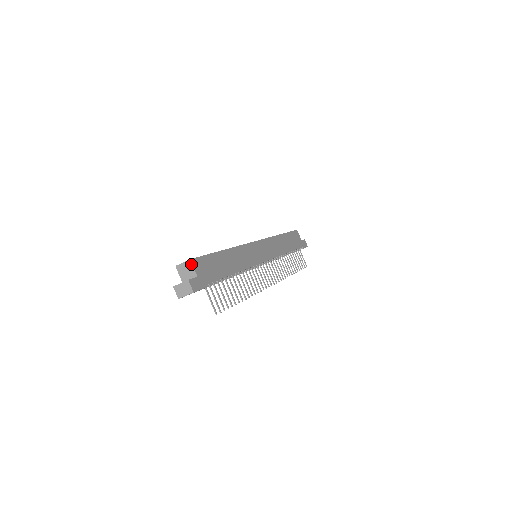
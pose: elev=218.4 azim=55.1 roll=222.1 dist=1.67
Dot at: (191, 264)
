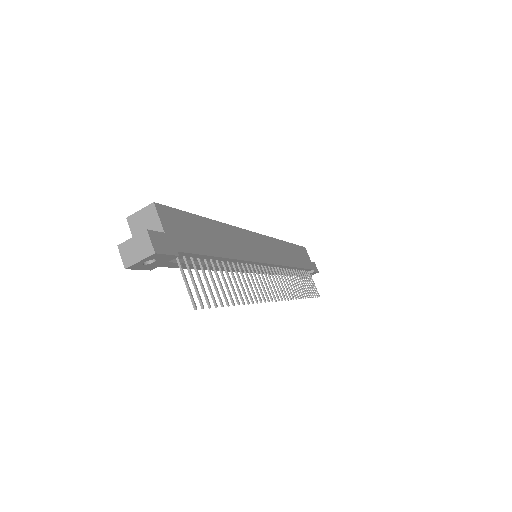
Dot at: (154, 211)
